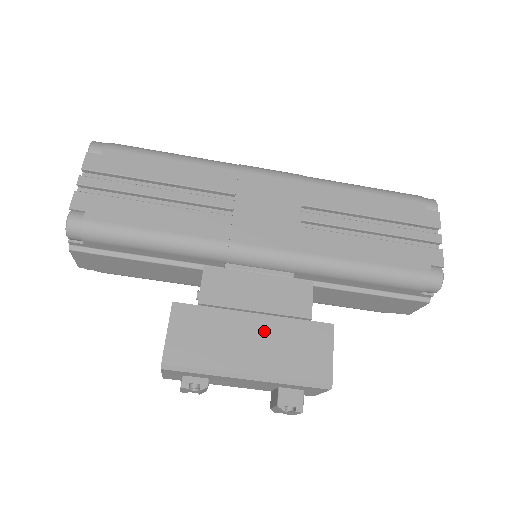
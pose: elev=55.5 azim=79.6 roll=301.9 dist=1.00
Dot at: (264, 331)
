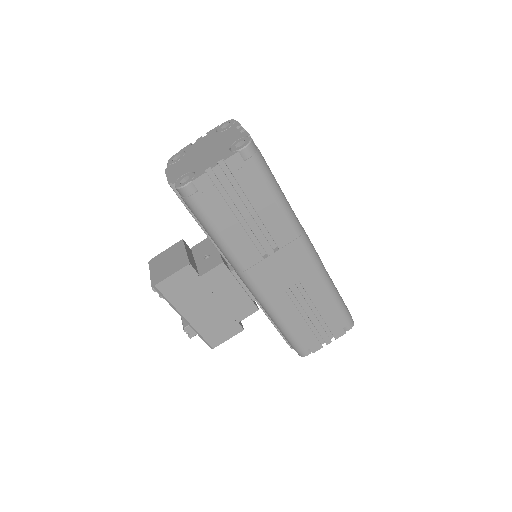
Dot at: (213, 309)
